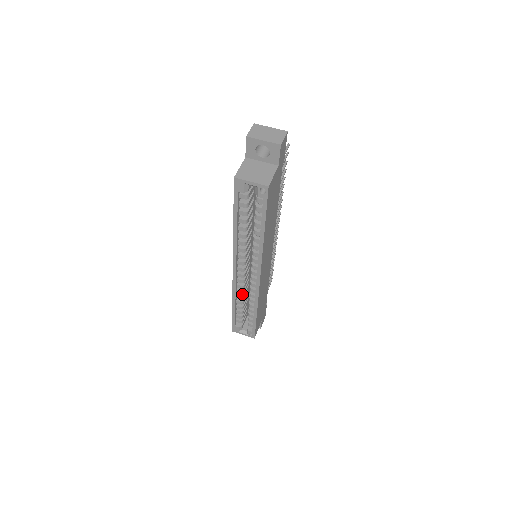
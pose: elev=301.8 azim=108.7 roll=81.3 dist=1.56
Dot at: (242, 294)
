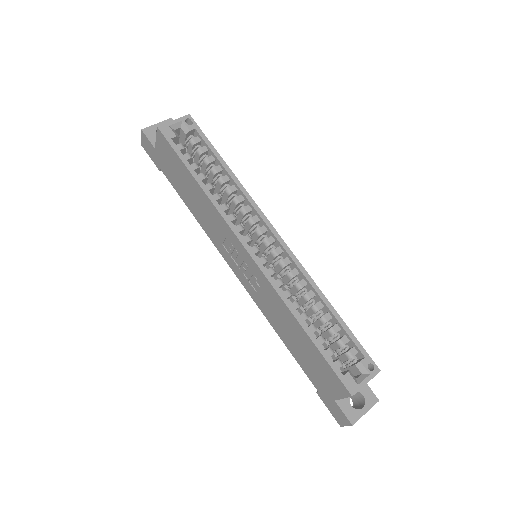
Dot at: (293, 302)
